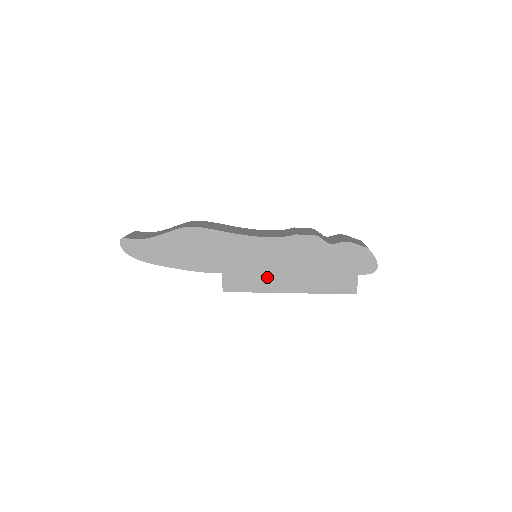
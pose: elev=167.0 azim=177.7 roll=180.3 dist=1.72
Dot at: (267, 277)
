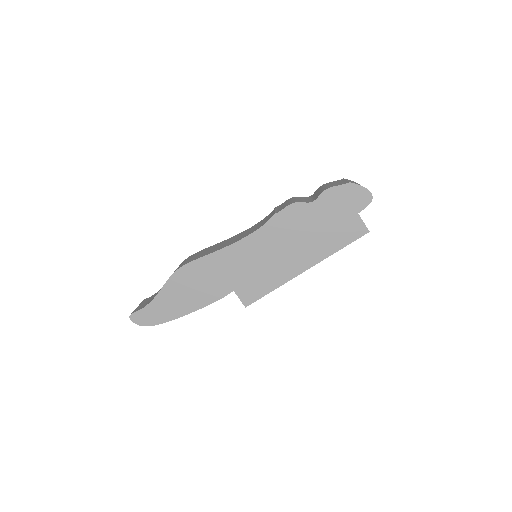
Dot at: (275, 269)
